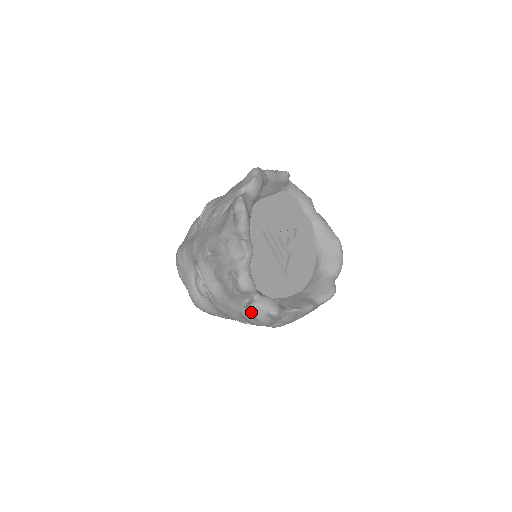
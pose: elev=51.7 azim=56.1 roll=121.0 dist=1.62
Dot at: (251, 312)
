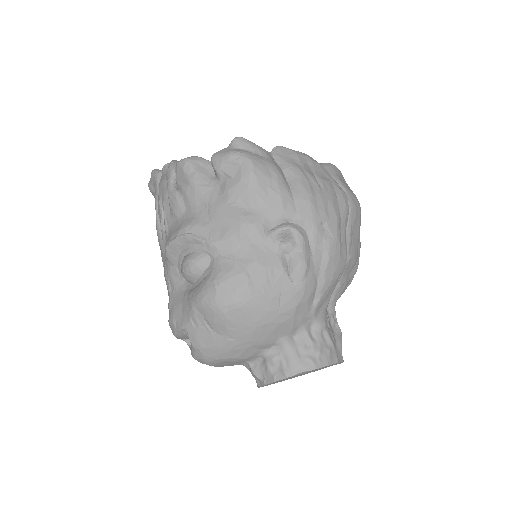
Dot at: (218, 162)
